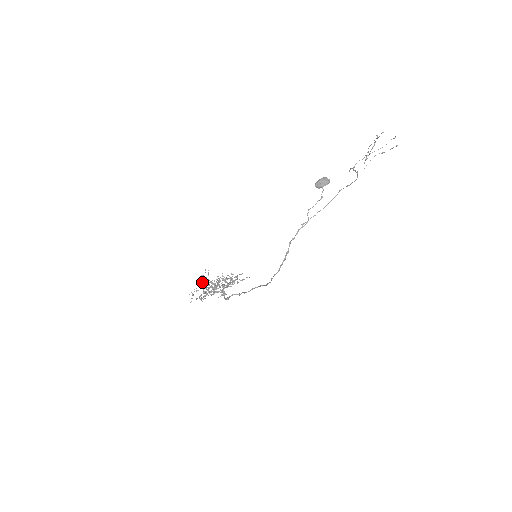
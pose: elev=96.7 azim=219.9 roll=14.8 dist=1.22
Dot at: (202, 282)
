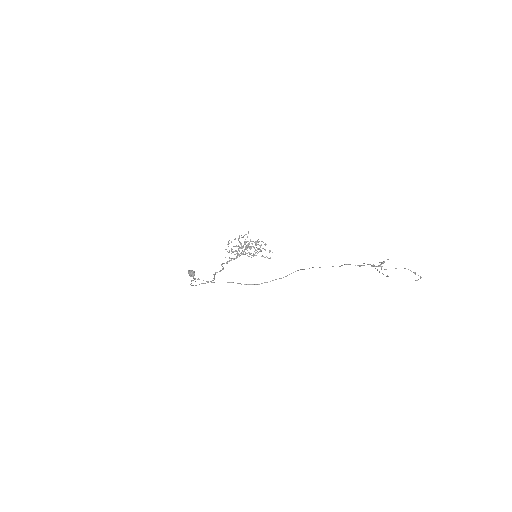
Dot at: occluded
